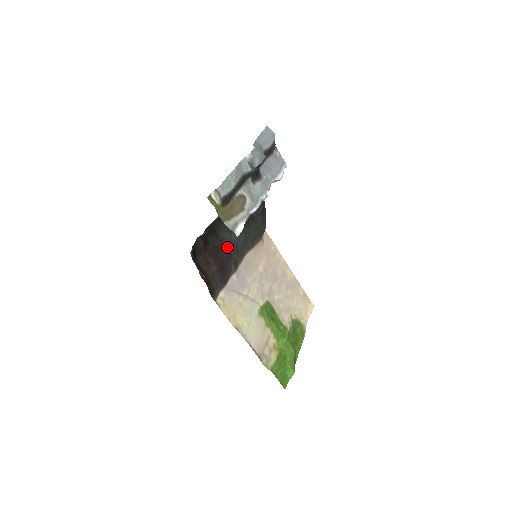
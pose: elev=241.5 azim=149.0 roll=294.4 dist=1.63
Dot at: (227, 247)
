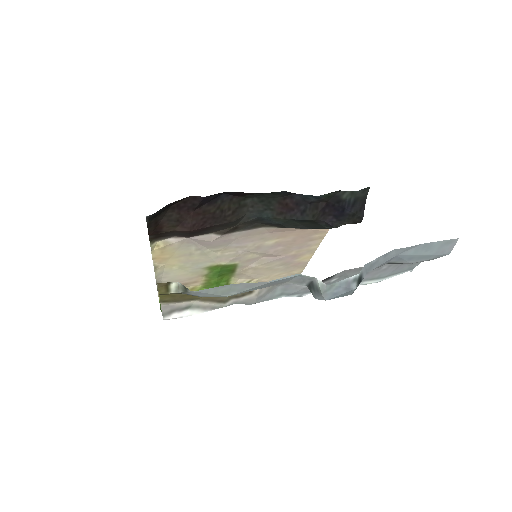
Dot at: (241, 216)
